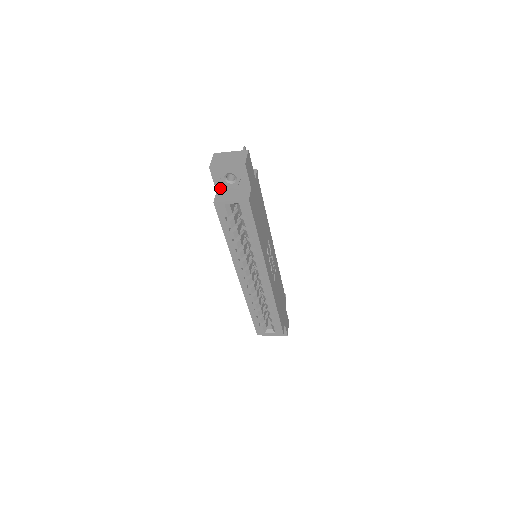
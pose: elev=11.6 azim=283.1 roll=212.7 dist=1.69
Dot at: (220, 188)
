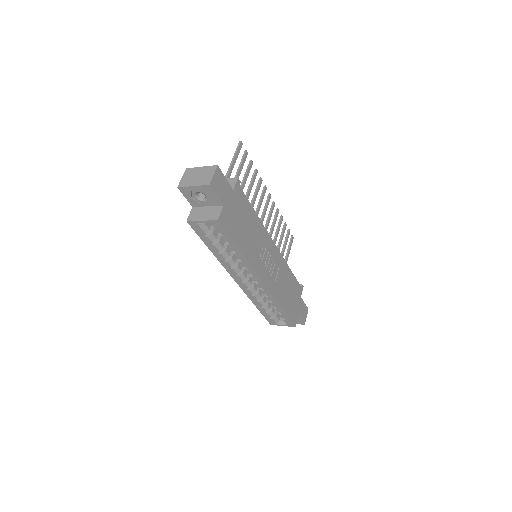
Dot at: (194, 204)
